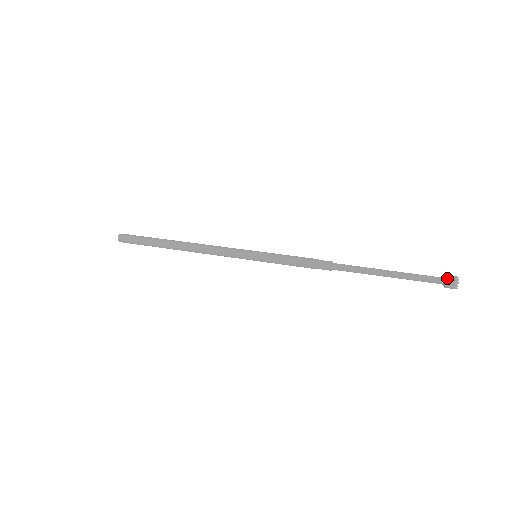
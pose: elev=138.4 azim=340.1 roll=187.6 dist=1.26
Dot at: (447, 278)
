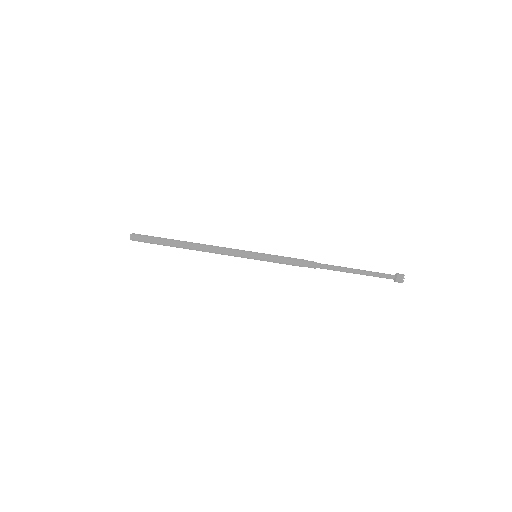
Dot at: (397, 278)
